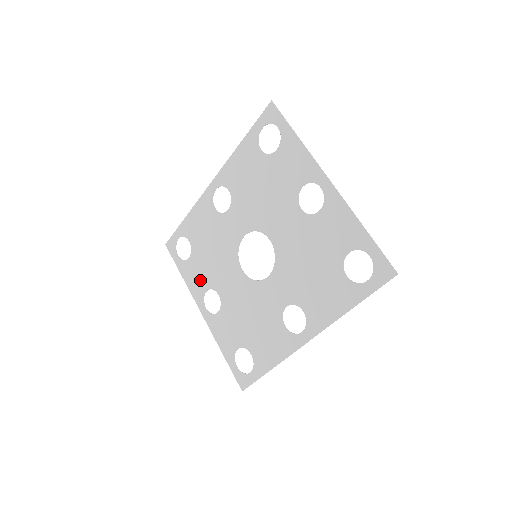
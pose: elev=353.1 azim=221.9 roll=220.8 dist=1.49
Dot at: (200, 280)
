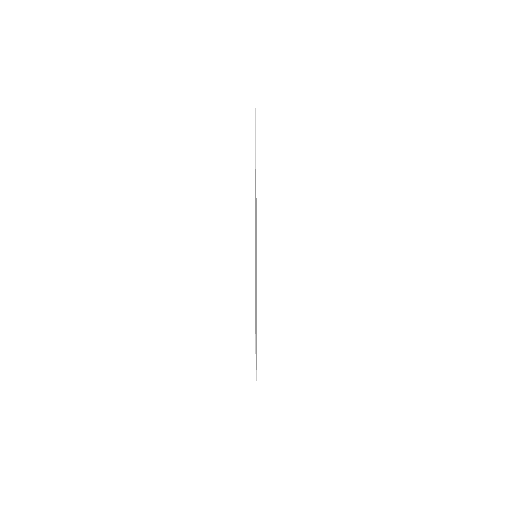
Dot at: occluded
